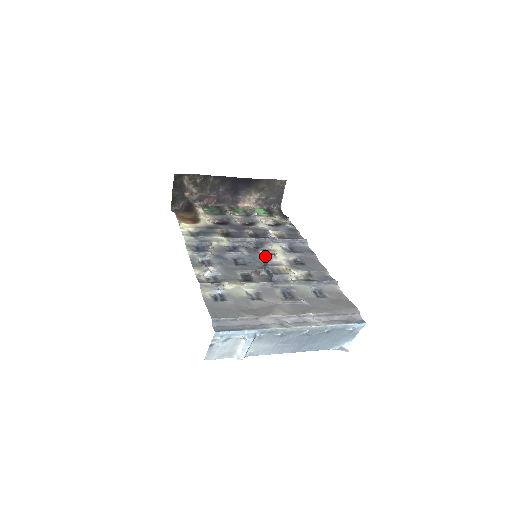
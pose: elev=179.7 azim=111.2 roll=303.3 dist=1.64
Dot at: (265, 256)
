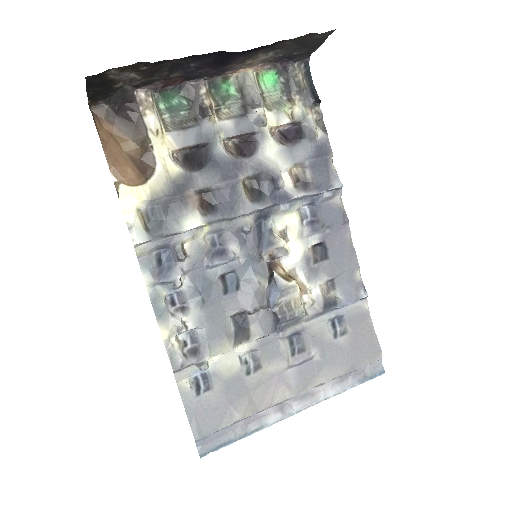
Dot at: occluded
